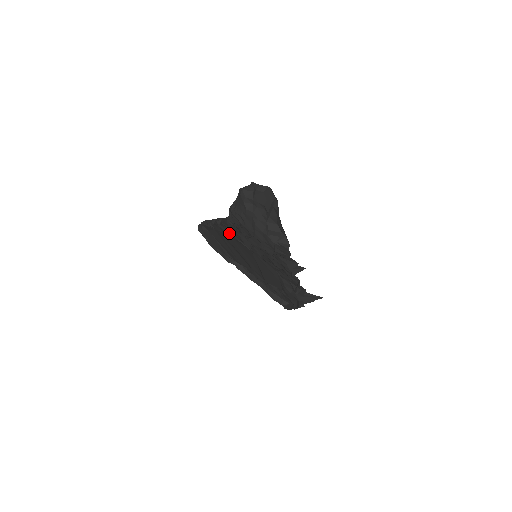
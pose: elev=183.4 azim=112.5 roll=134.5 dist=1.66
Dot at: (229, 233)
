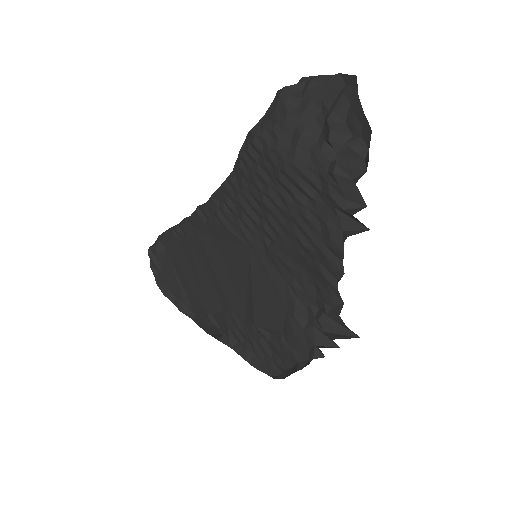
Dot at: (215, 223)
